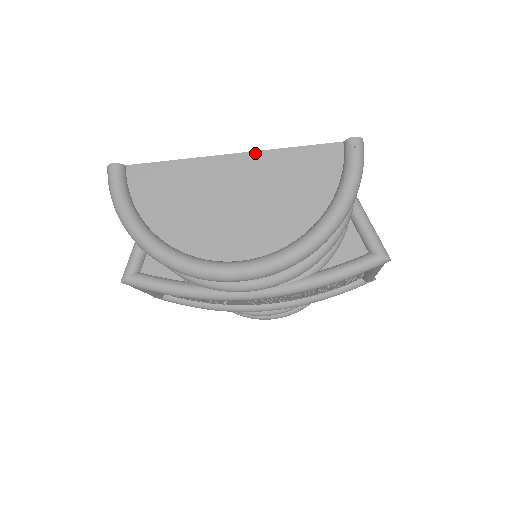
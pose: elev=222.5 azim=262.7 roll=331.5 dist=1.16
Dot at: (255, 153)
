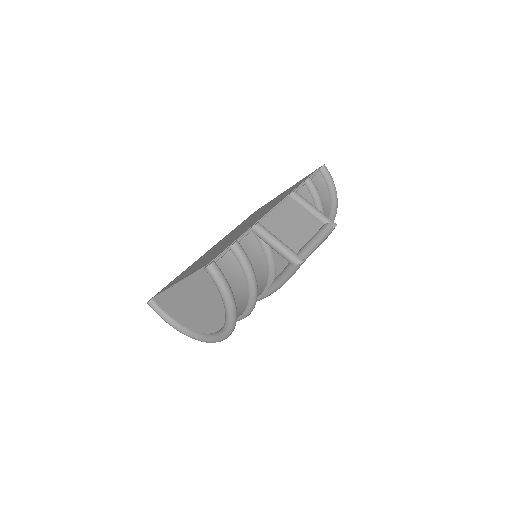
Dot at: (182, 281)
